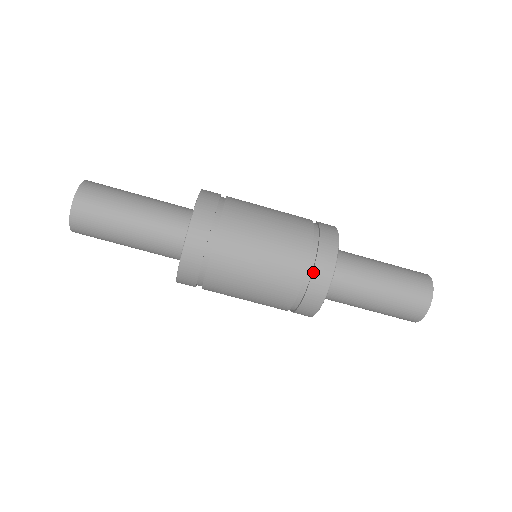
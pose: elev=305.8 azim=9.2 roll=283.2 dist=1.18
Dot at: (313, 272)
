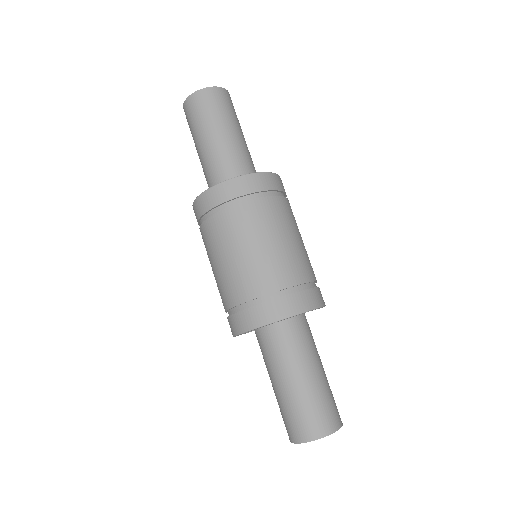
Dot at: (284, 296)
